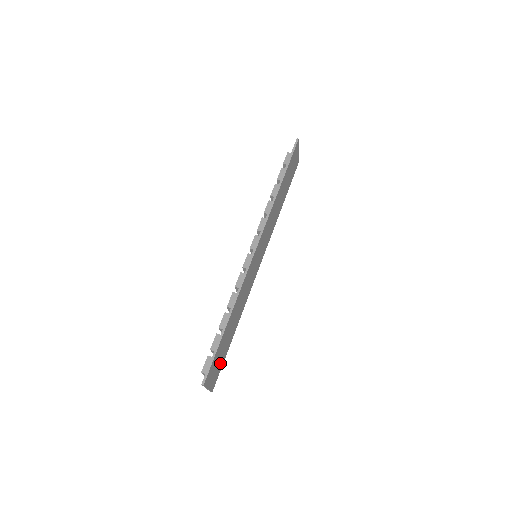
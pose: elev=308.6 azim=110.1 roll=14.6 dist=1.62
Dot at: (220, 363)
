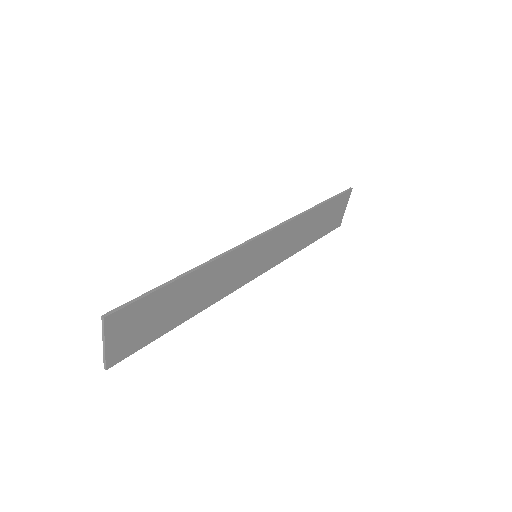
Dot at: (142, 335)
